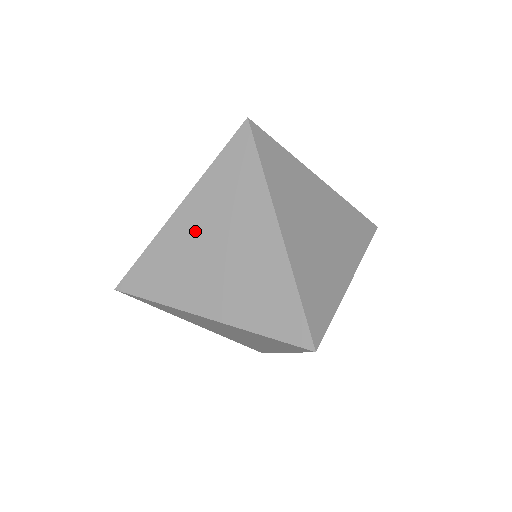
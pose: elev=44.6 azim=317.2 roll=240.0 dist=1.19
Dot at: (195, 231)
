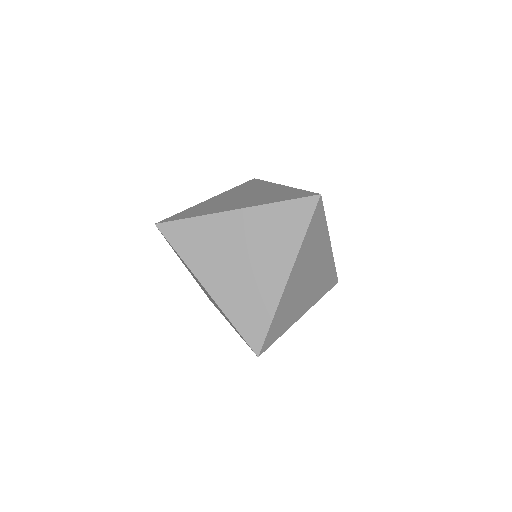
Dot at: occluded
